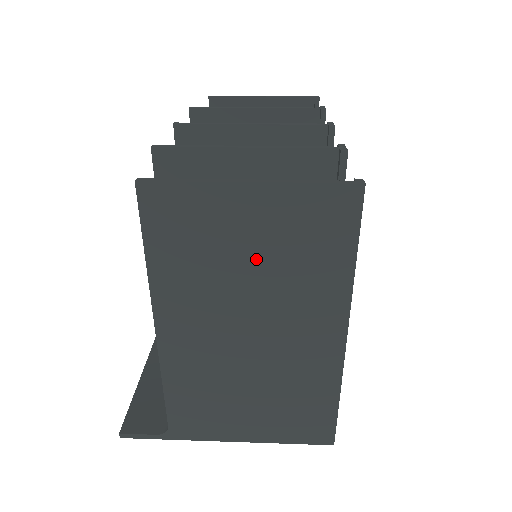
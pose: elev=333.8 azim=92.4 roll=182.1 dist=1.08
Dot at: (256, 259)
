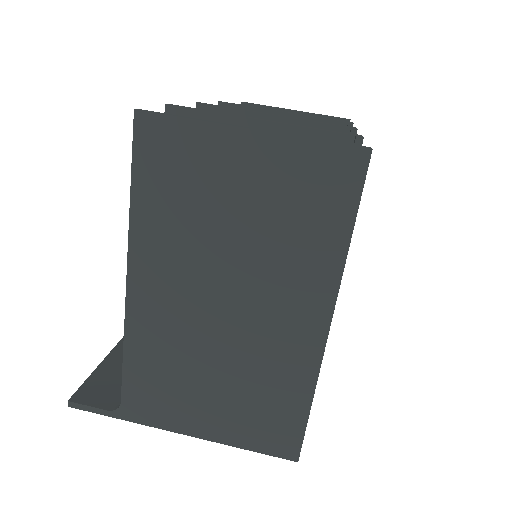
Dot at: (245, 218)
